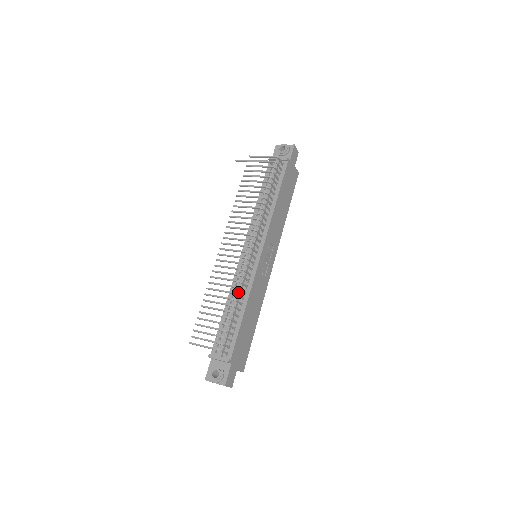
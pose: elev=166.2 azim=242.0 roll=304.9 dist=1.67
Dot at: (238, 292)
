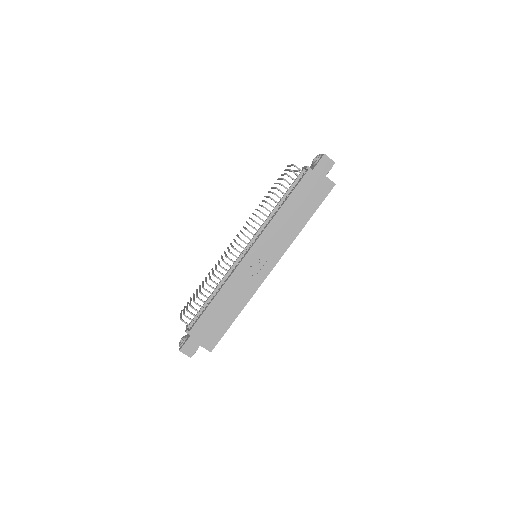
Dot at: (221, 281)
